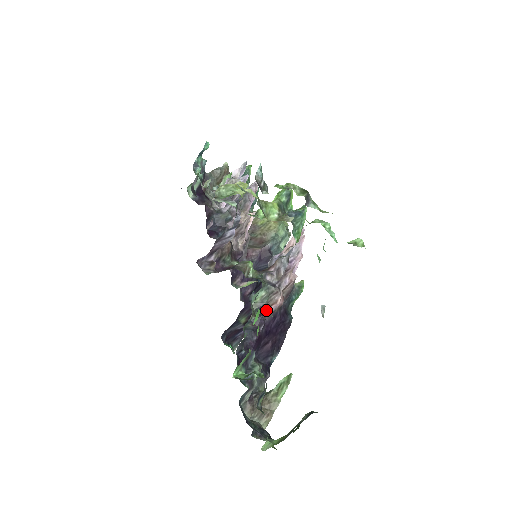
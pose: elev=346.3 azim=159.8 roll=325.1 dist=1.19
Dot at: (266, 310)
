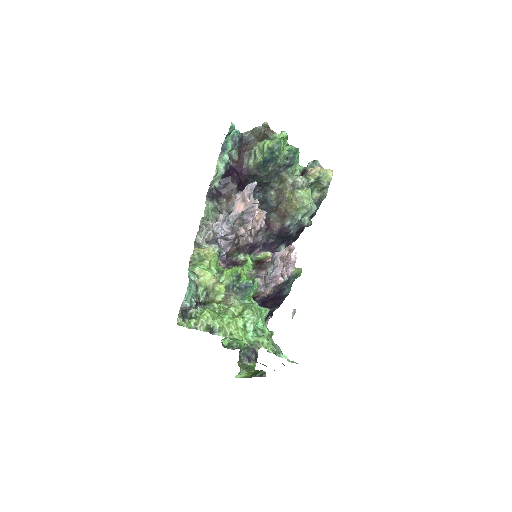
Dot at: (259, 295)
